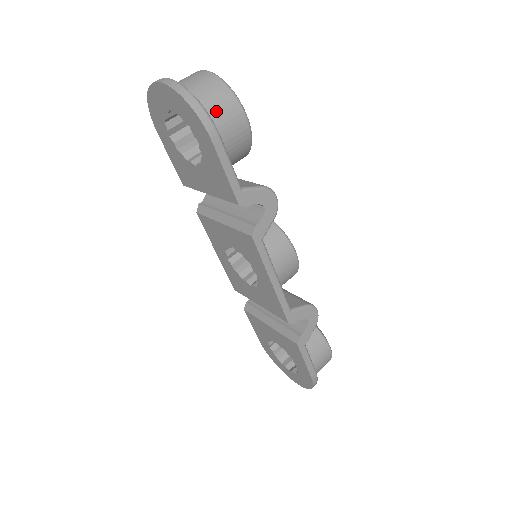
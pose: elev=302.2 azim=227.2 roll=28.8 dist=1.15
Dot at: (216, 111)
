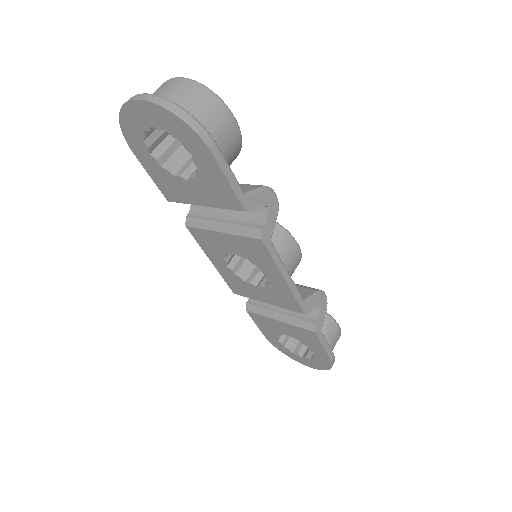
Dot at: (206, 119)
